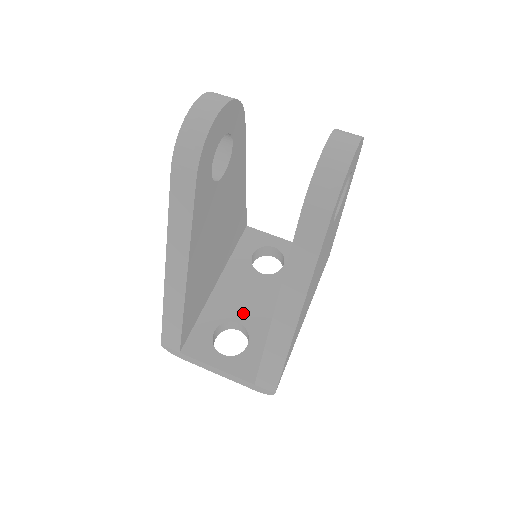
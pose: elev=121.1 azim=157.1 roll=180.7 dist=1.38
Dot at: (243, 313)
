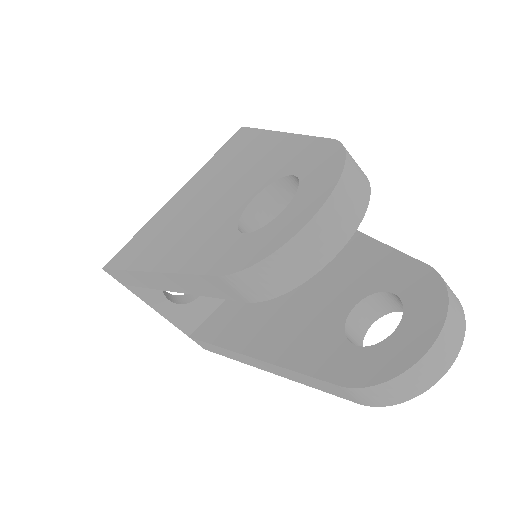
Dot at: occluded
